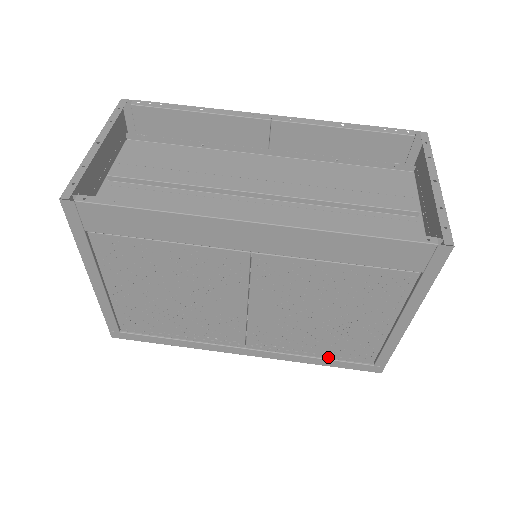
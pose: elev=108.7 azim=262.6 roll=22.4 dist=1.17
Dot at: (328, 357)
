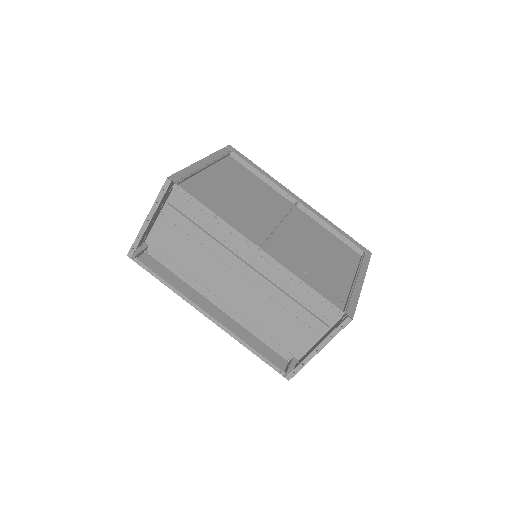
Dot at: occluded
